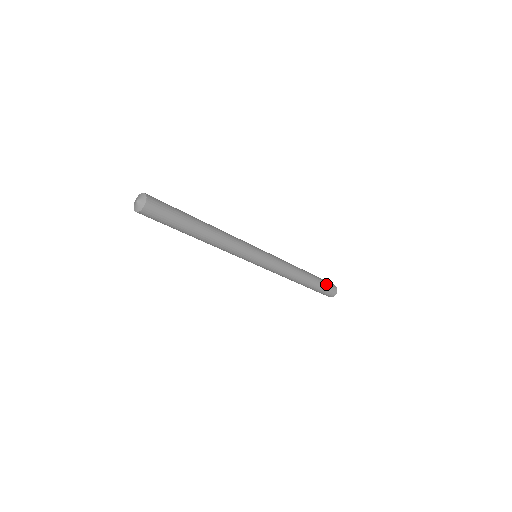
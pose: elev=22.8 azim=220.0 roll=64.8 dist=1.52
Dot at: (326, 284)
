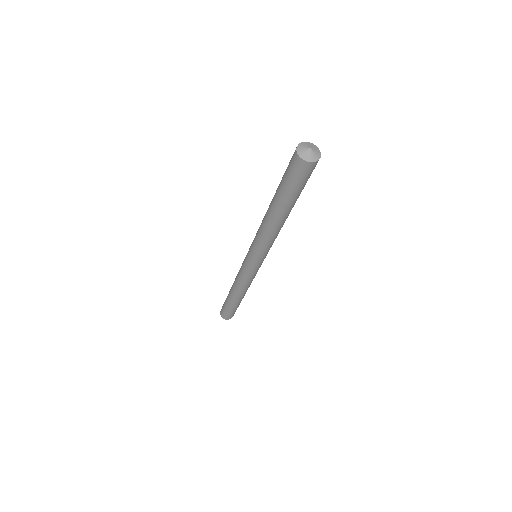
Dot at: occluded
